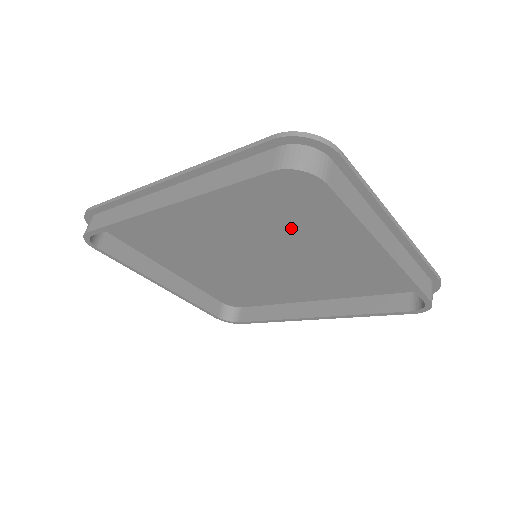
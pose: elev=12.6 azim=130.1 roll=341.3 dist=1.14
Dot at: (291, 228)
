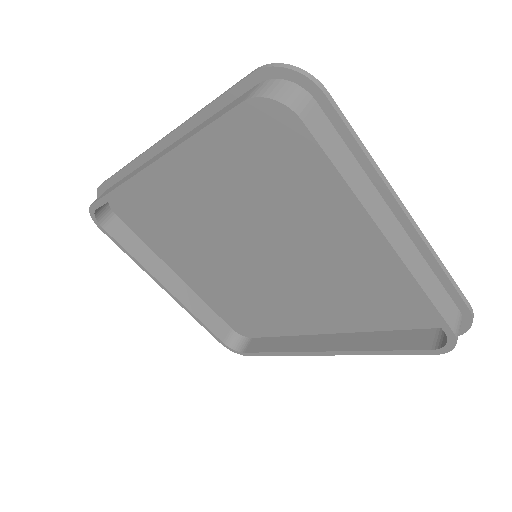
Dot at: (287, 213)
